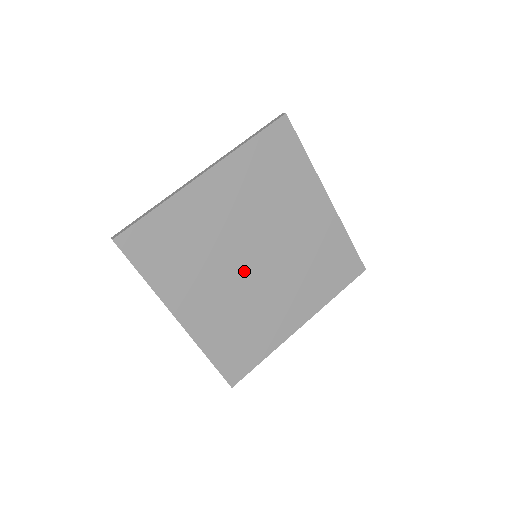
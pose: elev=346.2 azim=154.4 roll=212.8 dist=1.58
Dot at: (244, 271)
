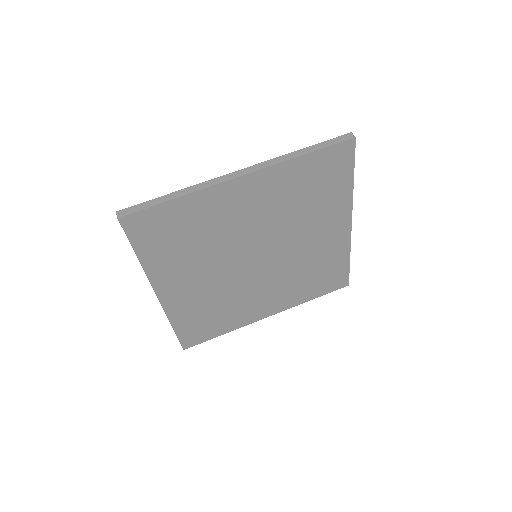
Dot at: (239, 268)
